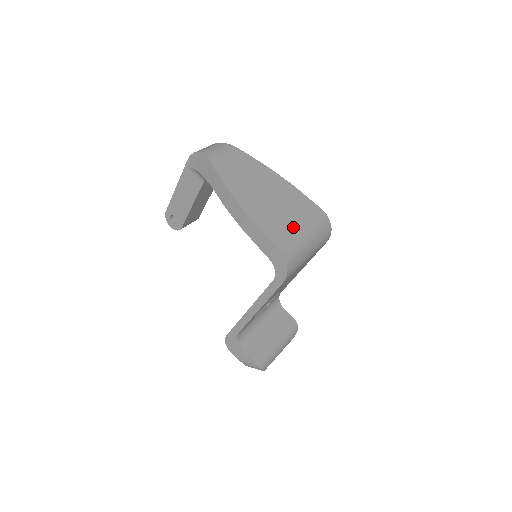
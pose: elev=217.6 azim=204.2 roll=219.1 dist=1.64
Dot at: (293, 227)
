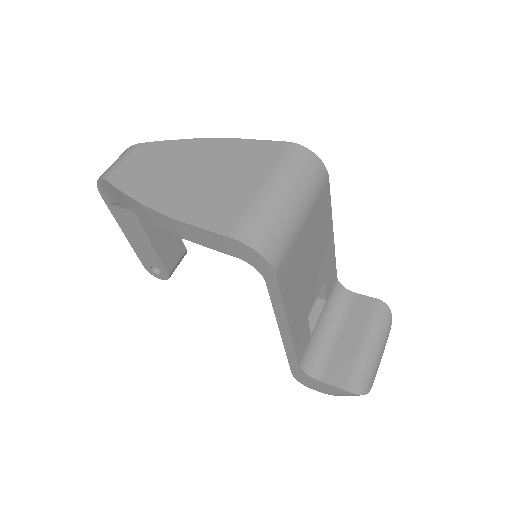
Dot at: (248, 193)
